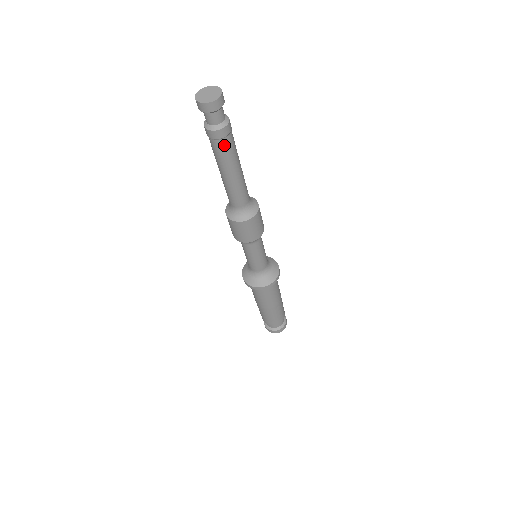
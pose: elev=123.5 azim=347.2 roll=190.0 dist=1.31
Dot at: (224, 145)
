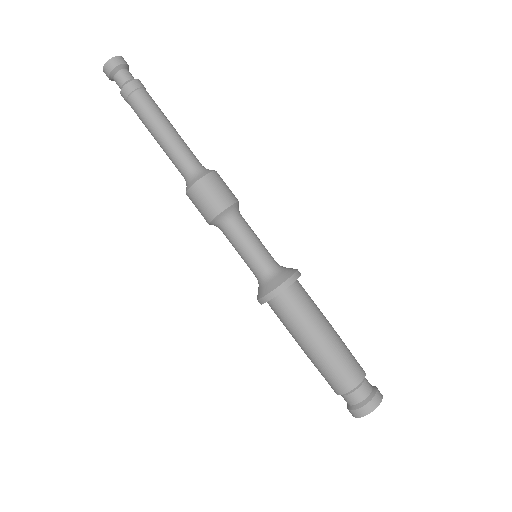
Dot at: (142, 97)
